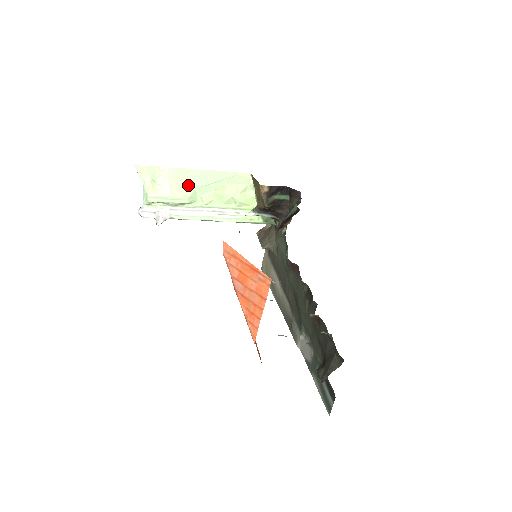
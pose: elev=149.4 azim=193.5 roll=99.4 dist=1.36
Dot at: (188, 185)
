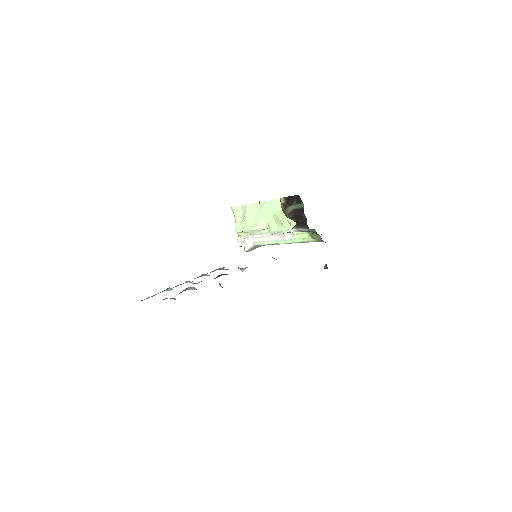
Dot at: (258, 216)
